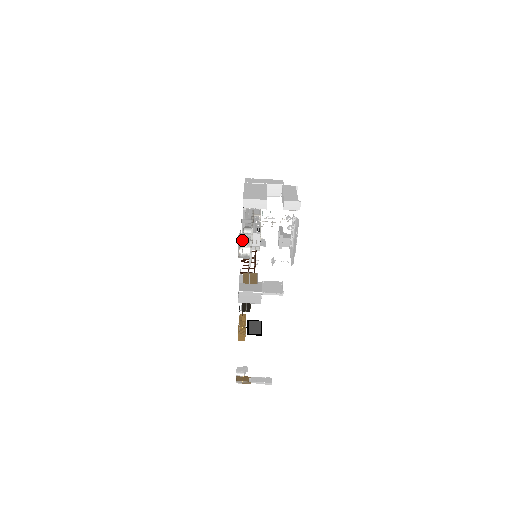
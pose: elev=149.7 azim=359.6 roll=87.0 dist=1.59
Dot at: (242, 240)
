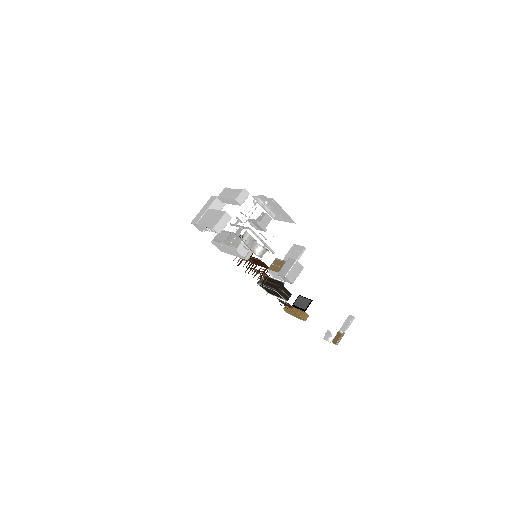
Dot at: (250, 246)
